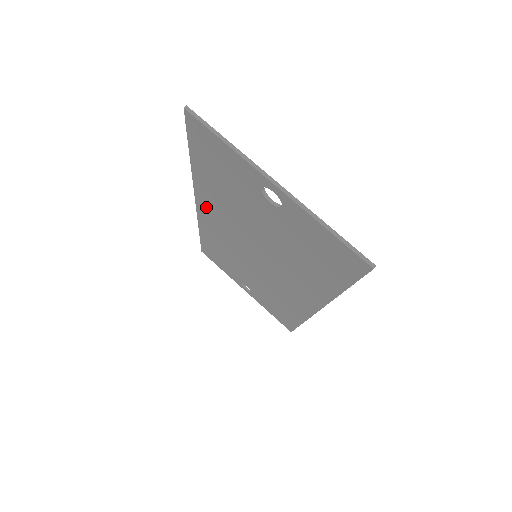
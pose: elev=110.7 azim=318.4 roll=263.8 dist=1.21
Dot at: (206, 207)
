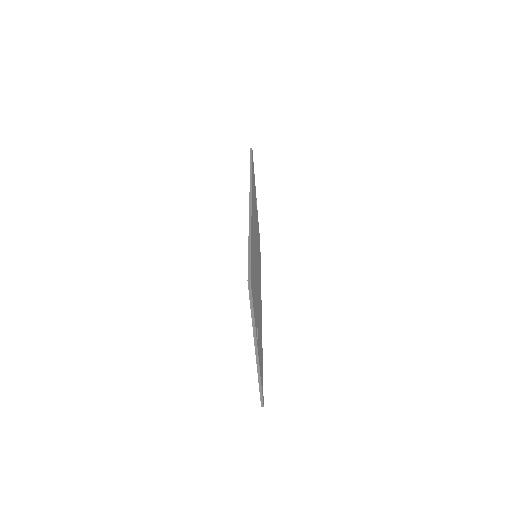
Dot at: occluded
